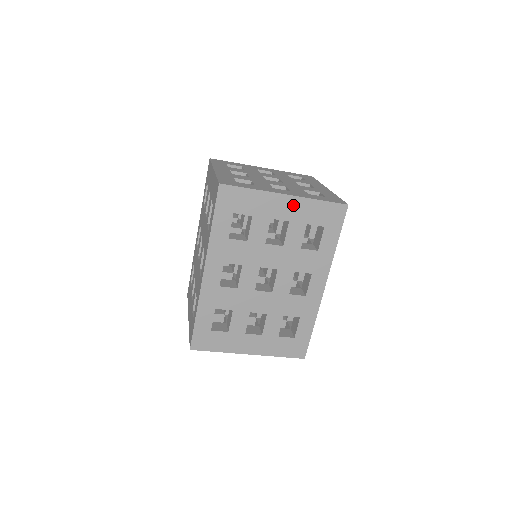
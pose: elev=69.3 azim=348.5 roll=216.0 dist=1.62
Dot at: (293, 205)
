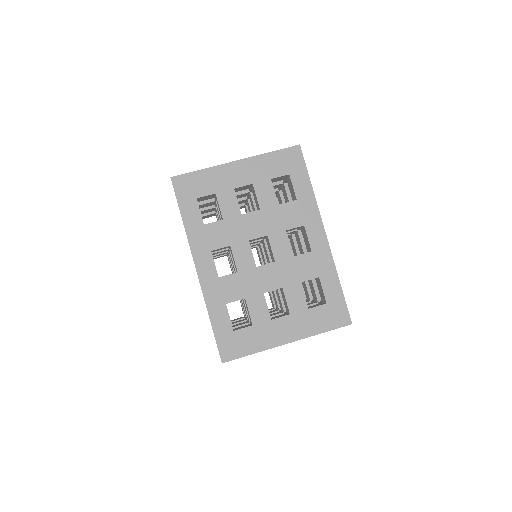
Dot at: (248, 167)
